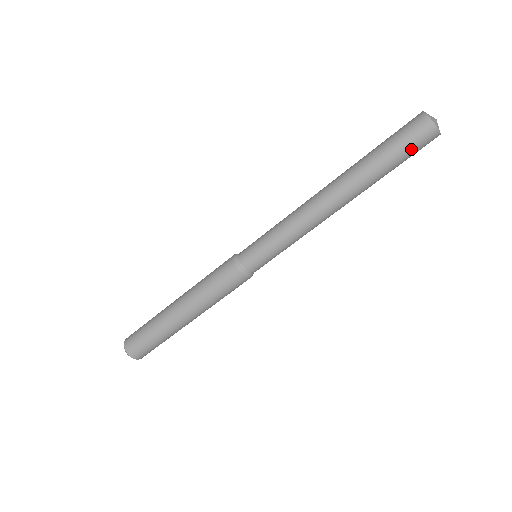
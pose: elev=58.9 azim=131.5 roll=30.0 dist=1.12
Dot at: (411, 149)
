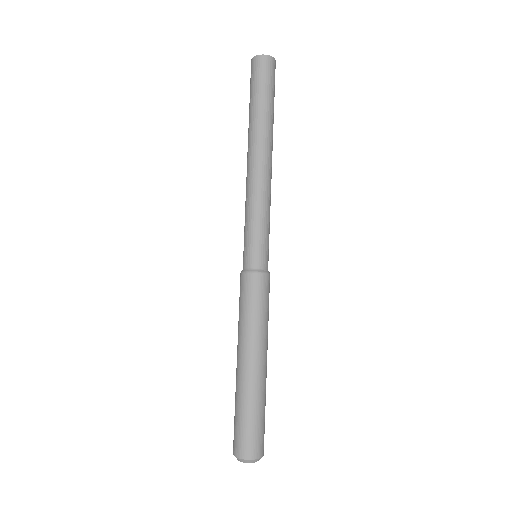
Dot at: (271, 82)
